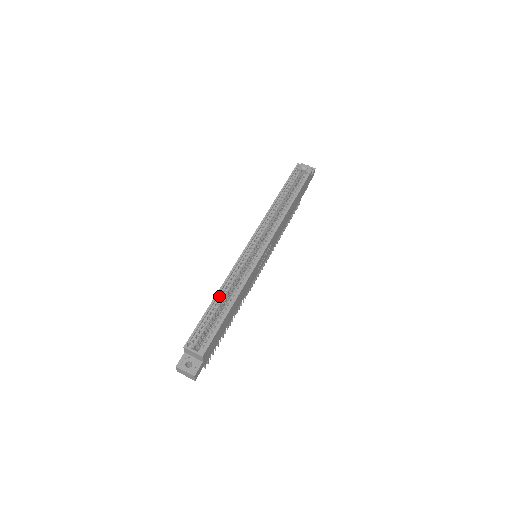
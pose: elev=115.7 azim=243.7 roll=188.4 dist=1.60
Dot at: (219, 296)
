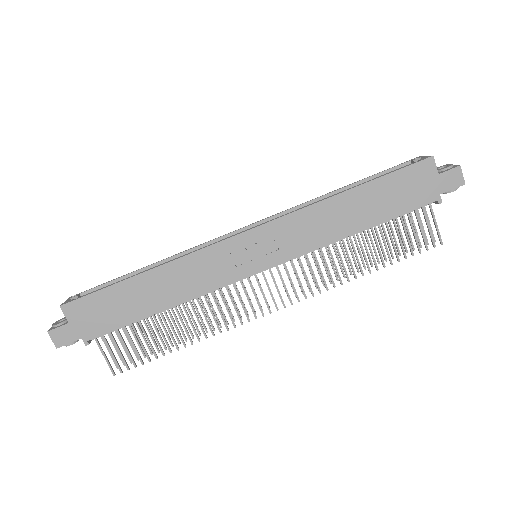
Dot at: occluded
